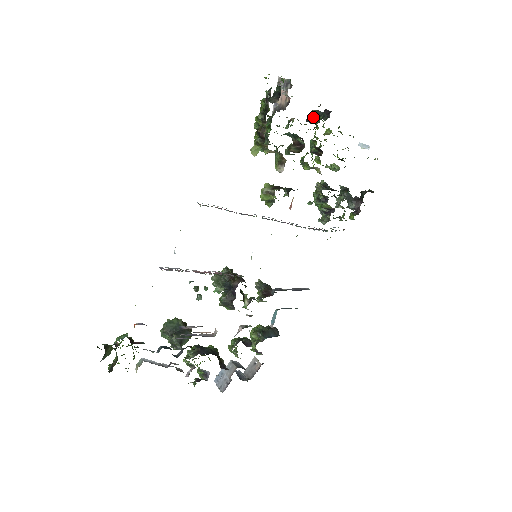
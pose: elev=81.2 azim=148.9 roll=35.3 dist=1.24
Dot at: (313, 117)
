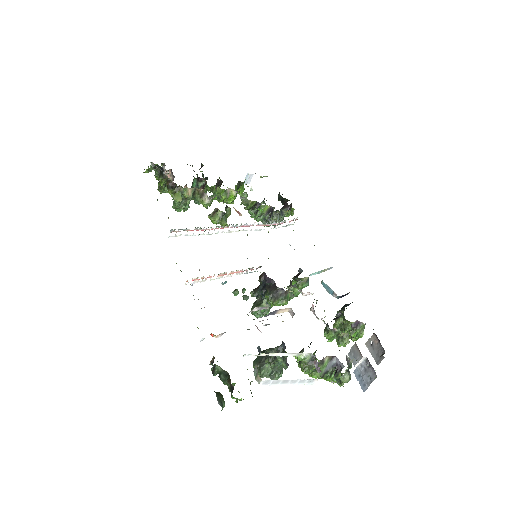
Dot at: (197, 177)
